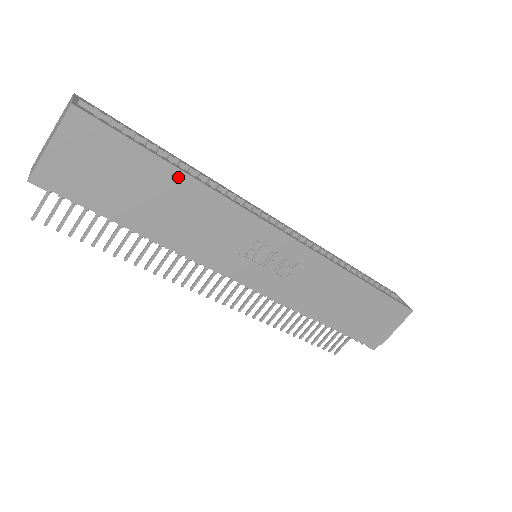
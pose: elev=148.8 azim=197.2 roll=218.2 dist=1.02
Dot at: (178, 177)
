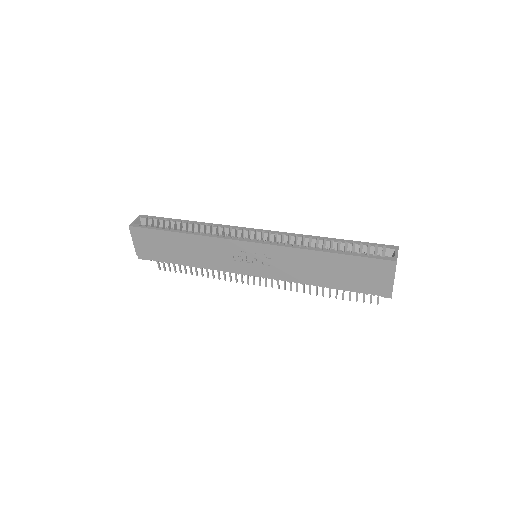
Dot at: (180, 236)
